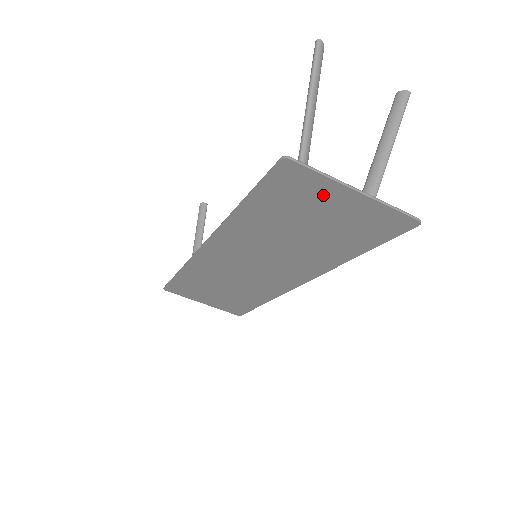
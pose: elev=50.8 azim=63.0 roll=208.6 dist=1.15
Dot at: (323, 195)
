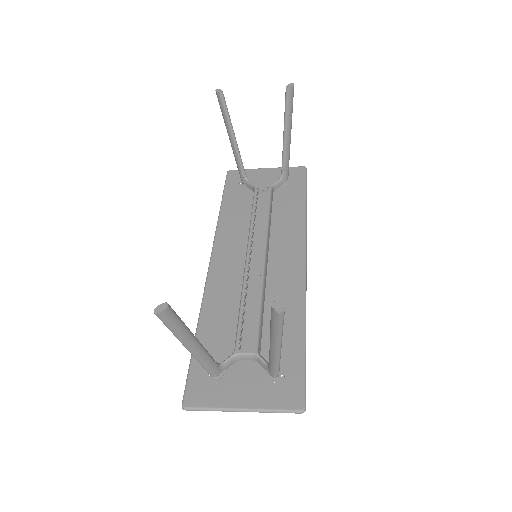
Dot at: (228, 391)
